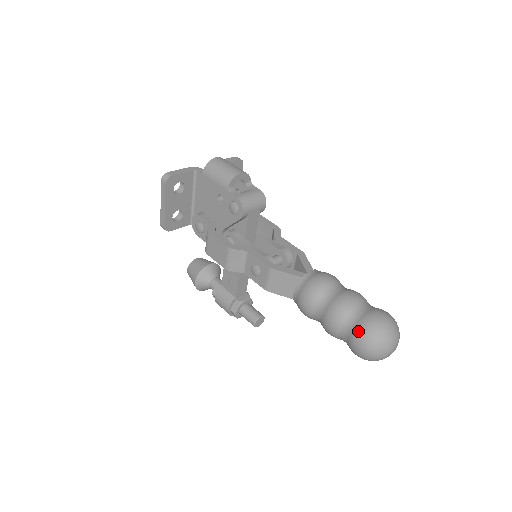
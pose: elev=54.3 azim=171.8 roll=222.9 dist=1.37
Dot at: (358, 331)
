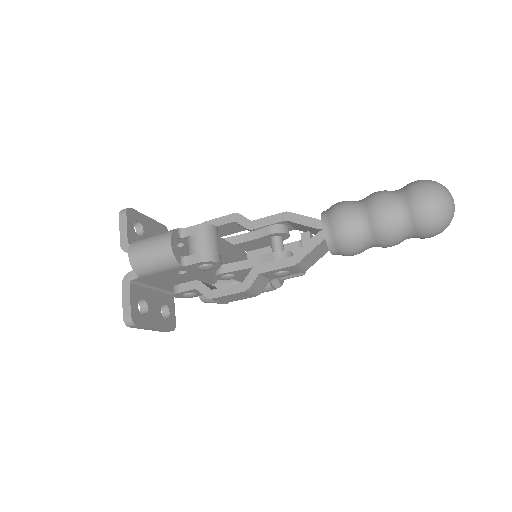
Dot at: (422, 230)
